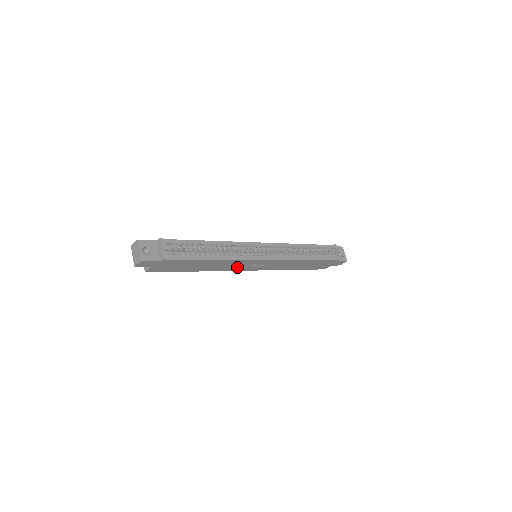
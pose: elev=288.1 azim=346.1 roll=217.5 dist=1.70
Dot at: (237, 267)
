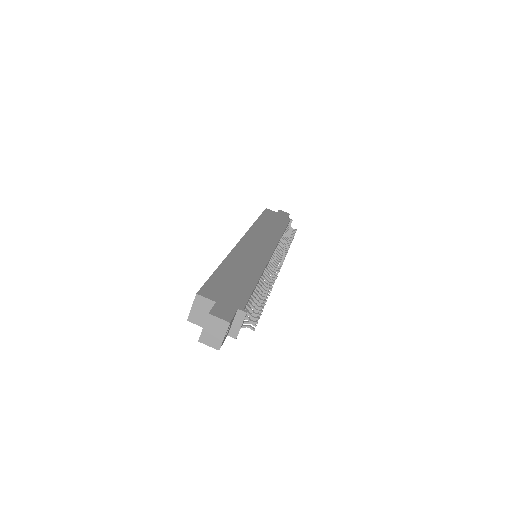
Dot at: occluded
